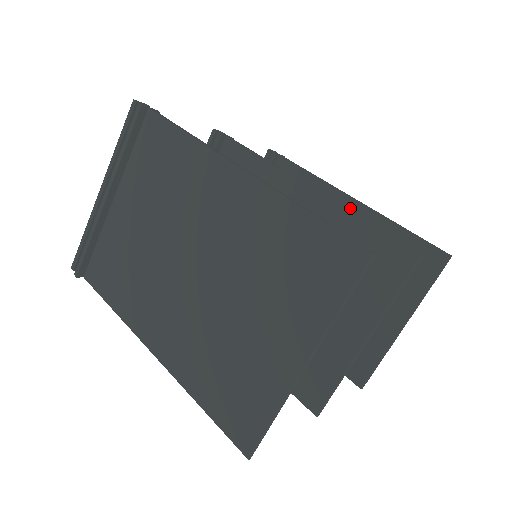
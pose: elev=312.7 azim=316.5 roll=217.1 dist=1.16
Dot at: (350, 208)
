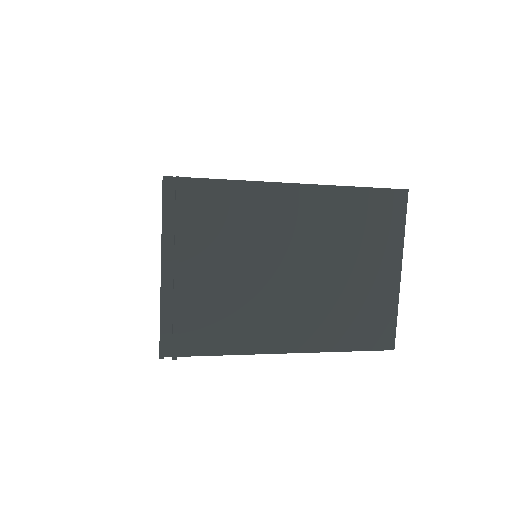
Dot at: occluded
